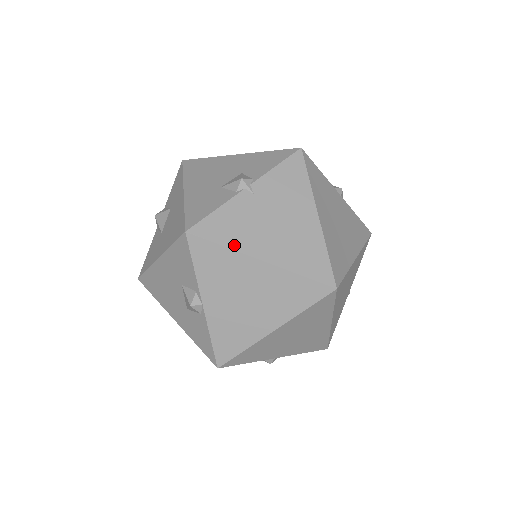
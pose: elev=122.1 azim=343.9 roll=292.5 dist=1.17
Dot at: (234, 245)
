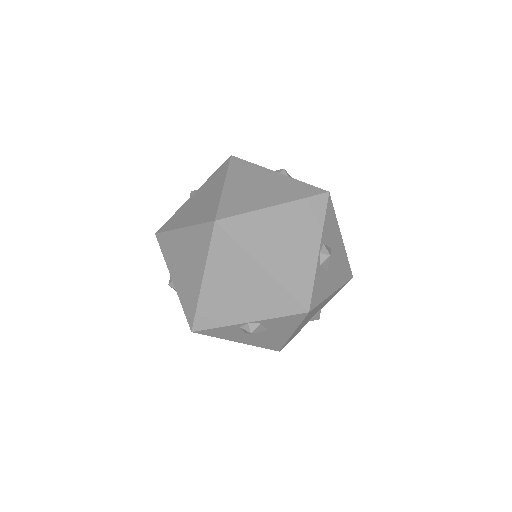
Dot at: (172, 228)
